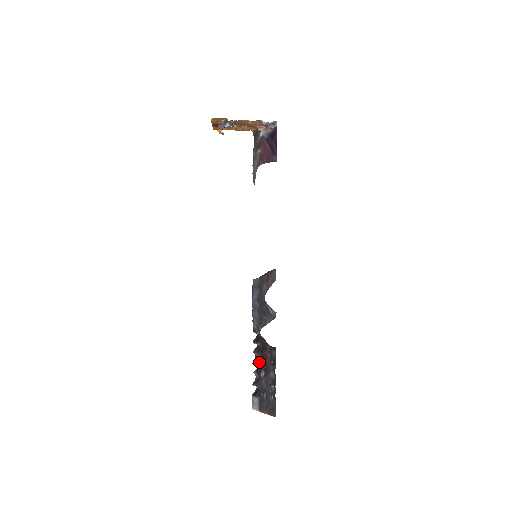
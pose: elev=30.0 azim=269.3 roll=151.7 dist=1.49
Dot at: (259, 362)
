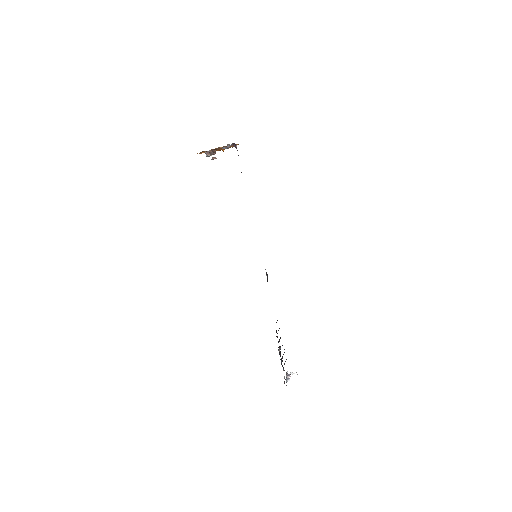
Dot at: occluded
